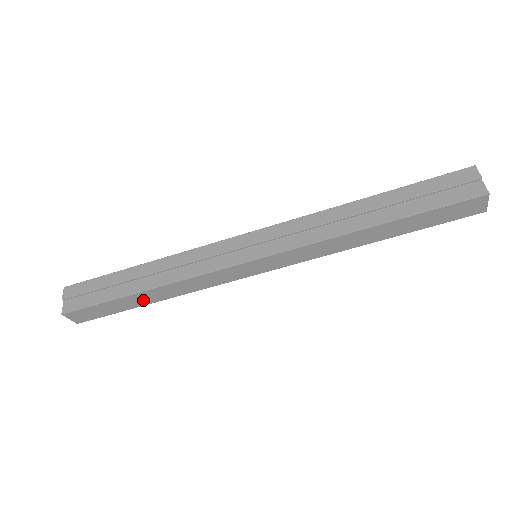
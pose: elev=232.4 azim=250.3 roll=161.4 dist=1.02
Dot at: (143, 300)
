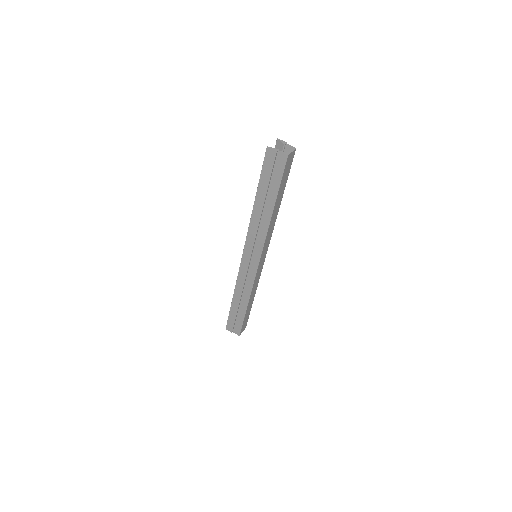
Dot at: (250, 305)
